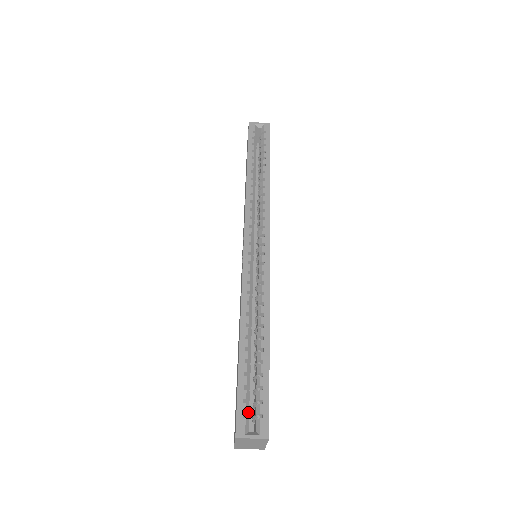
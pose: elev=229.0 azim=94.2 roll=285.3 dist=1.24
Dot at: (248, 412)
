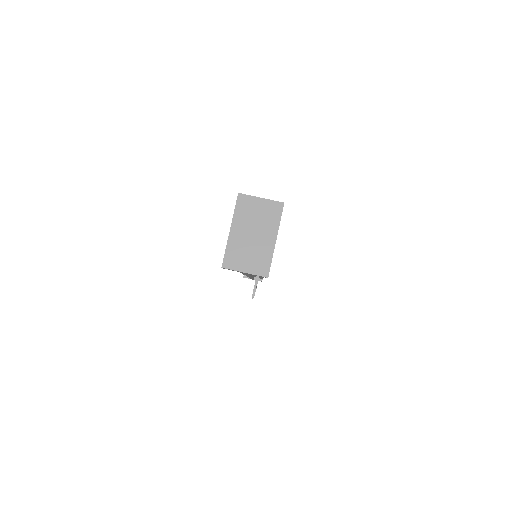
Dot at: occluded
